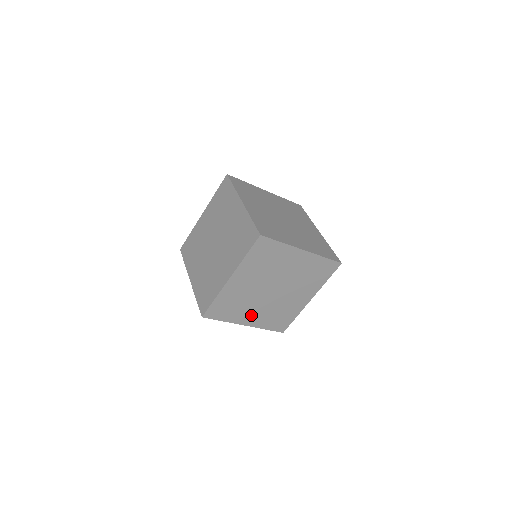
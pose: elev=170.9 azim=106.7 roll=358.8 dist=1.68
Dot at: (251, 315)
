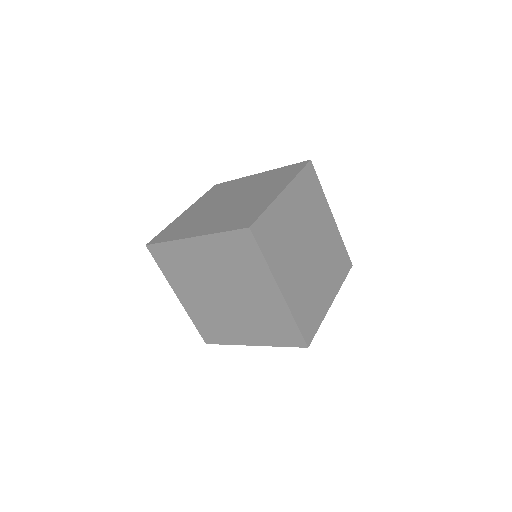
Dot at: occluded
